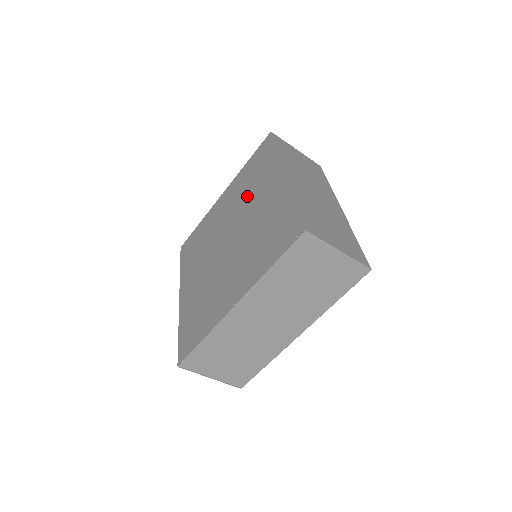
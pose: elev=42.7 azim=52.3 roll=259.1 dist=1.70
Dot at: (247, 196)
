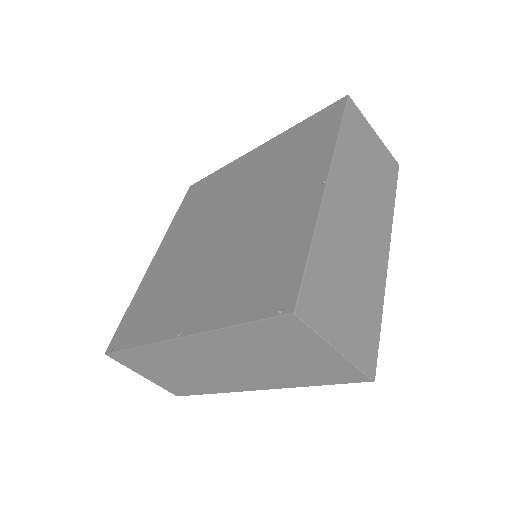
Dot at: (273, 178)
